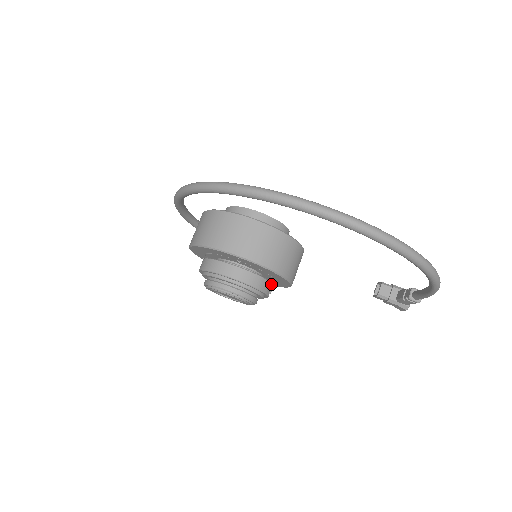
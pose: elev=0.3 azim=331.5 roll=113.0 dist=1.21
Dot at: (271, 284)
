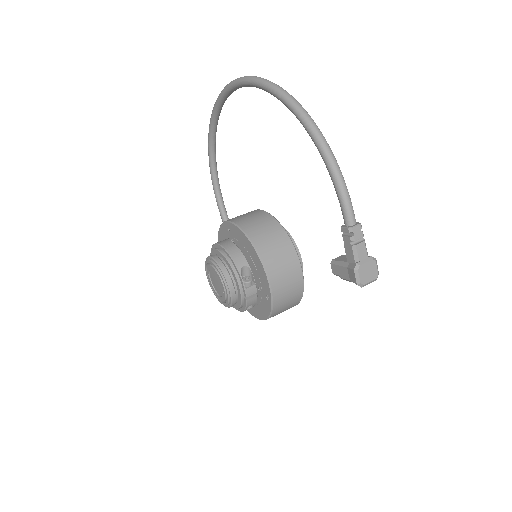
Dot at: (248, 265)
